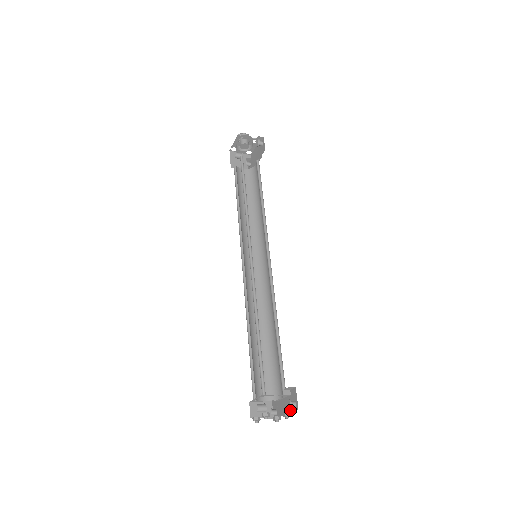
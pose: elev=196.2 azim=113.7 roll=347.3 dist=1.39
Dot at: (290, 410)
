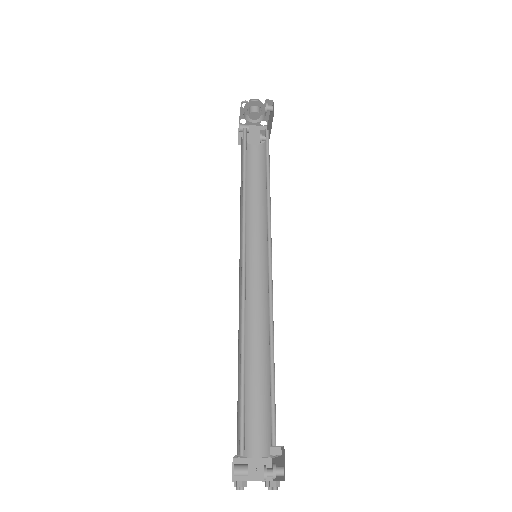
Dot at: (280, 477)
